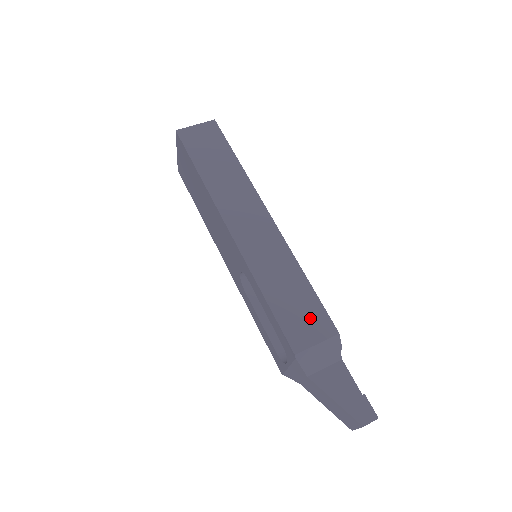
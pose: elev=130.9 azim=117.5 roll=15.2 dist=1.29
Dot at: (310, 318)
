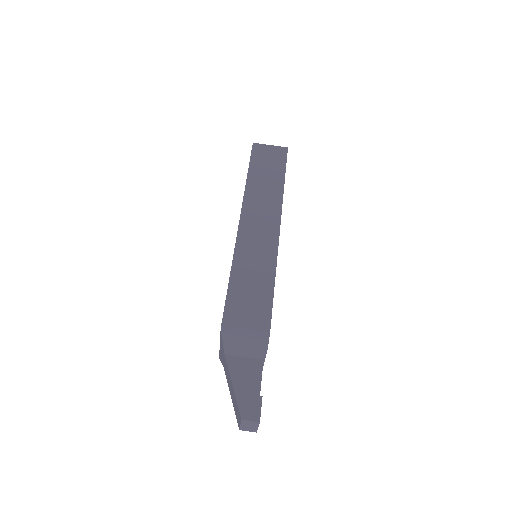
Dot at: (254, 308)
